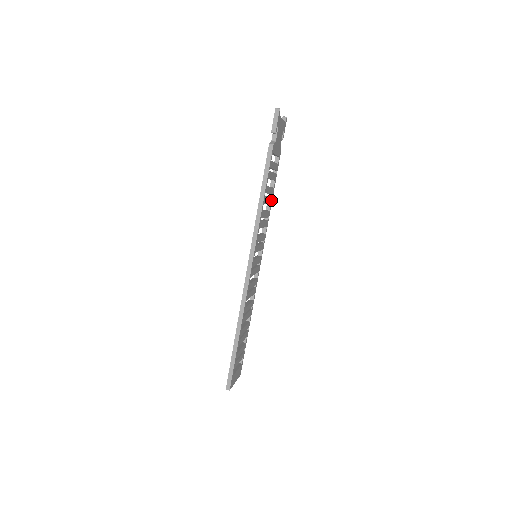
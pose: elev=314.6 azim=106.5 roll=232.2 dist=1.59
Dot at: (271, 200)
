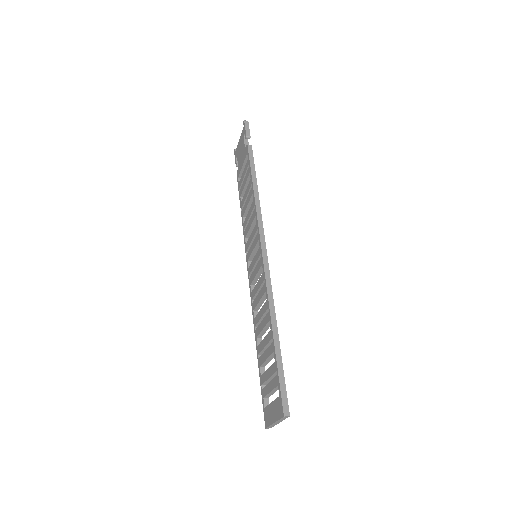
Dot at: (246, 214)
